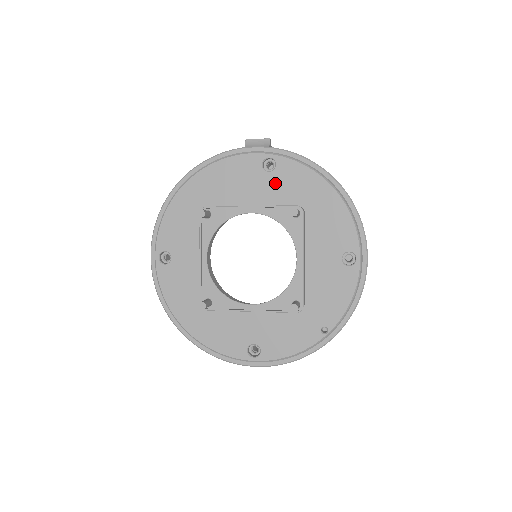
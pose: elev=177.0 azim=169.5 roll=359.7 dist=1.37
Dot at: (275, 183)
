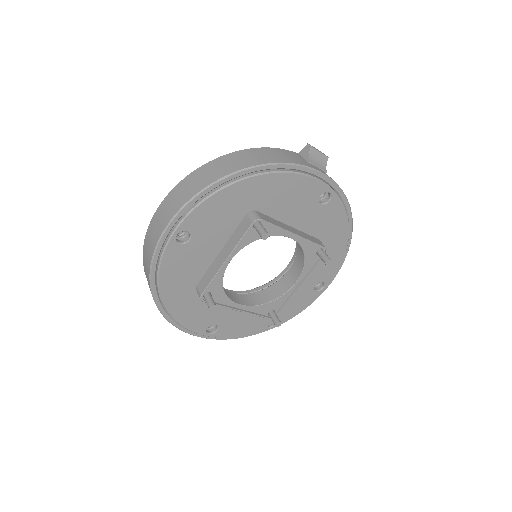
Dot at: (318, 215)
